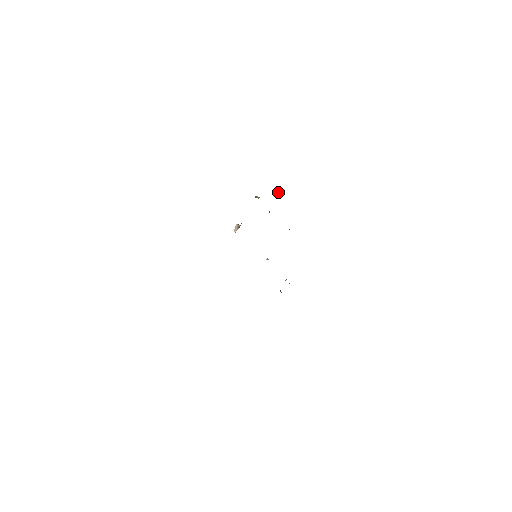
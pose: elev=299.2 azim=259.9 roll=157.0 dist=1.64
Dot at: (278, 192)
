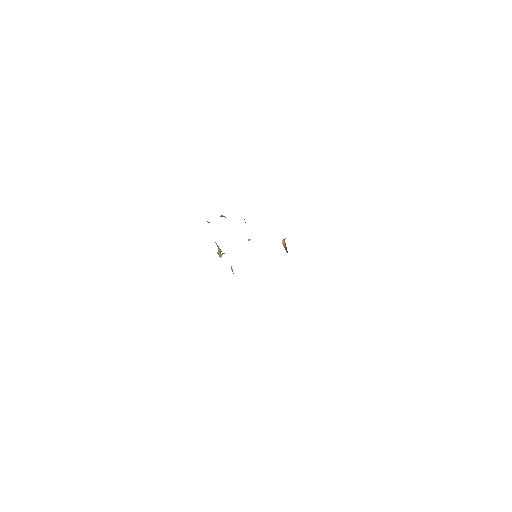
Dot at: occluded
